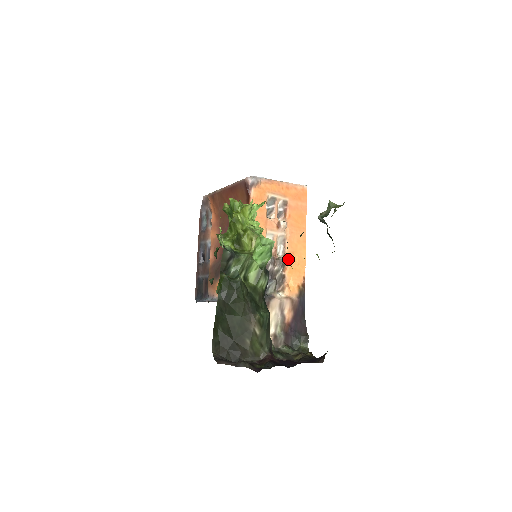
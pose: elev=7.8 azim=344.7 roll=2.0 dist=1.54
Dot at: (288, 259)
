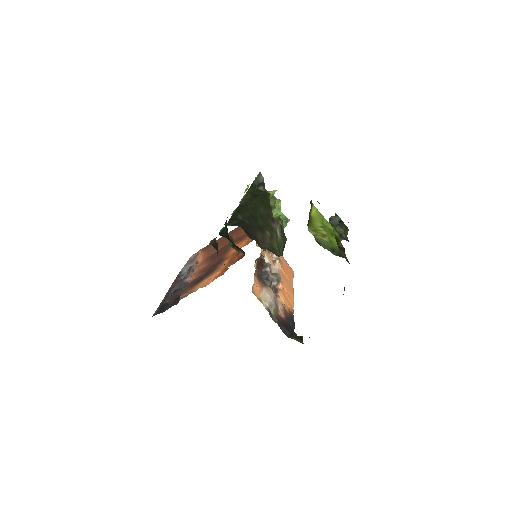
Dot at: (312, 205)
